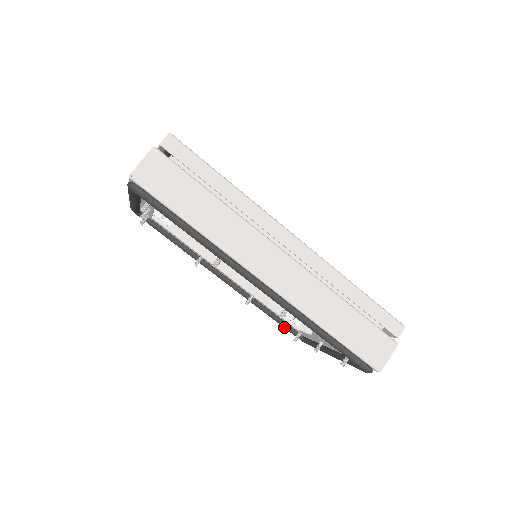
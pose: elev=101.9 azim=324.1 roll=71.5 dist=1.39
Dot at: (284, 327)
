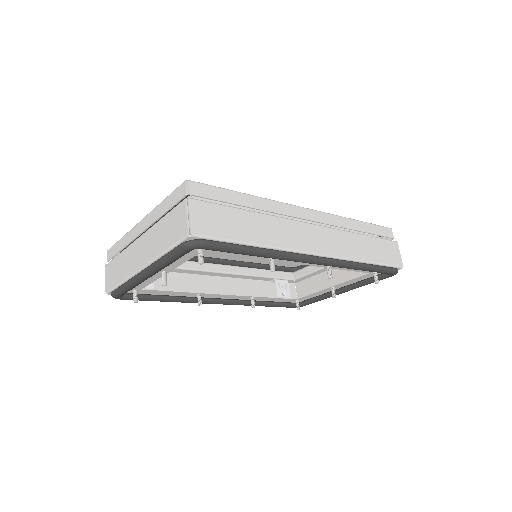
Dot at: (282, 306)
